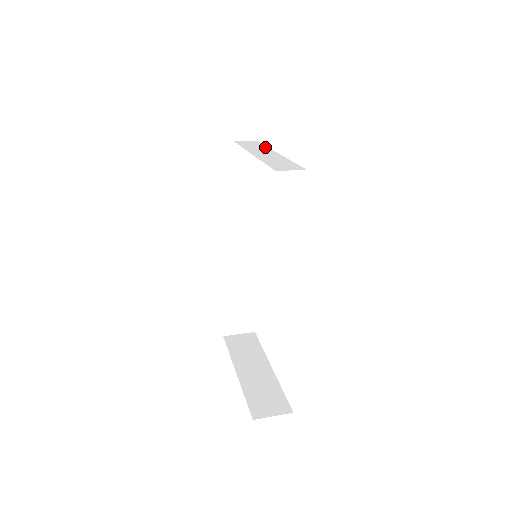
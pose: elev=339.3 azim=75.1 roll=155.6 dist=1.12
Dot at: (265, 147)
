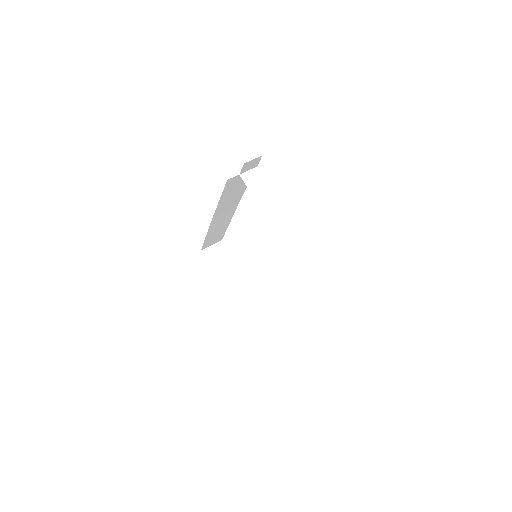
Dot at: (275, 199)
